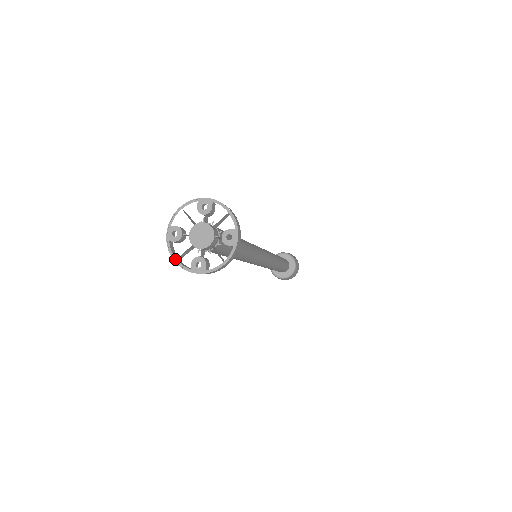
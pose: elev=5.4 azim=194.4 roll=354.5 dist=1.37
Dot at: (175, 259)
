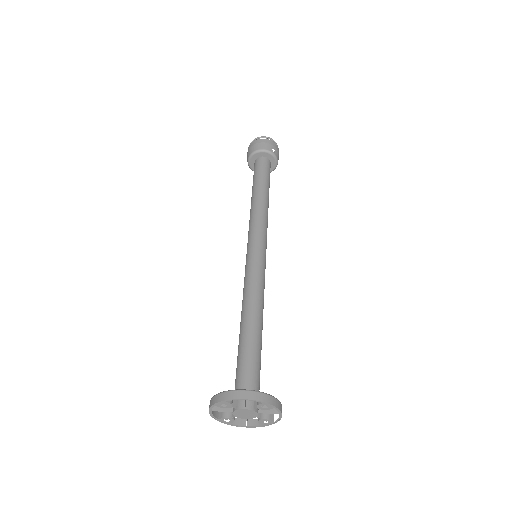
Dot at: (211, 412)
